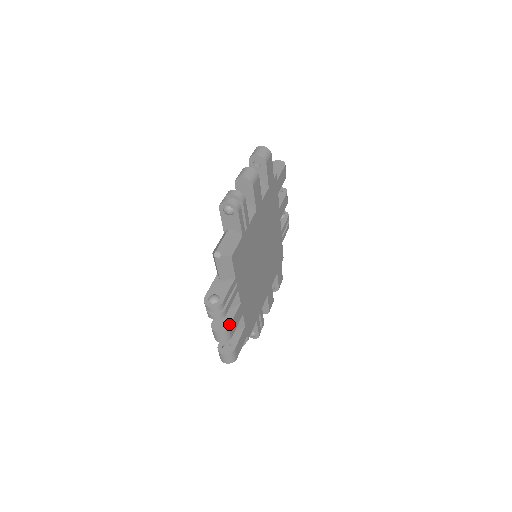
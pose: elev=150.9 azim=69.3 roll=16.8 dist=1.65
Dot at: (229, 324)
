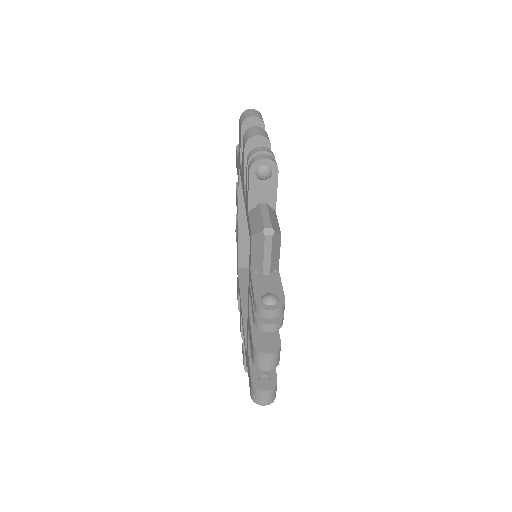
Dot at: (278, 339)
